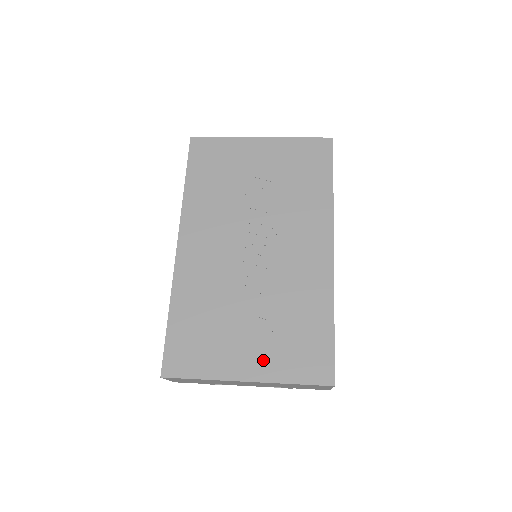
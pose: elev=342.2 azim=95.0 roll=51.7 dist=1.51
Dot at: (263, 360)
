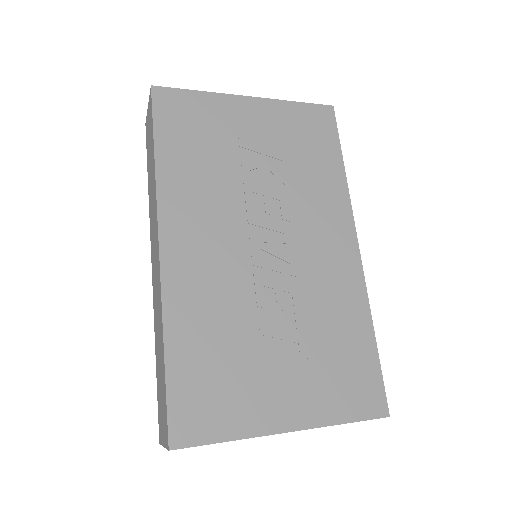
Dot at: (305, 399)
